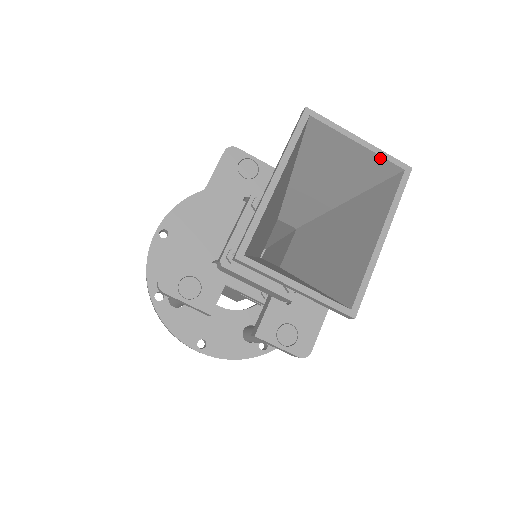
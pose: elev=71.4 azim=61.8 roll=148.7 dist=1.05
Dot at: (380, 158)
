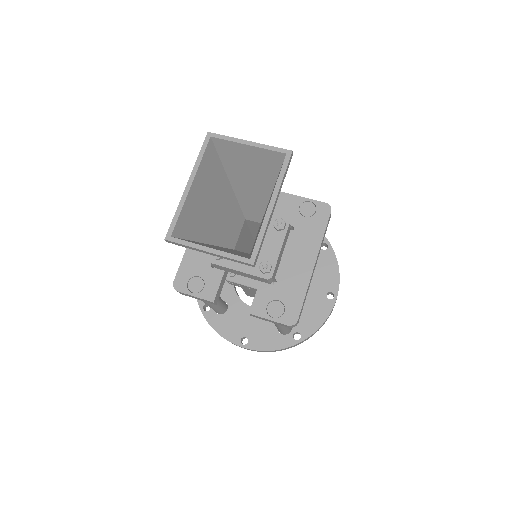
Dot at: (267, 151)
